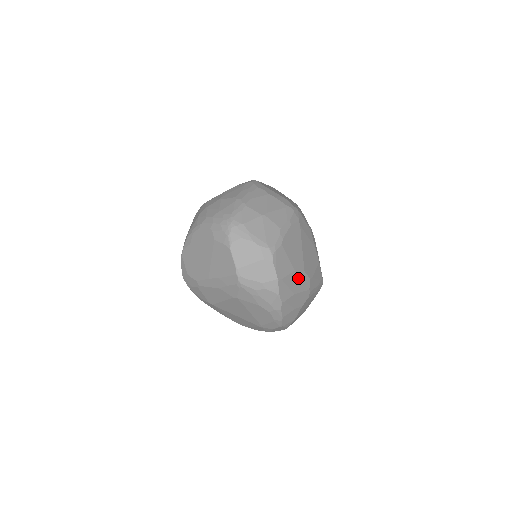
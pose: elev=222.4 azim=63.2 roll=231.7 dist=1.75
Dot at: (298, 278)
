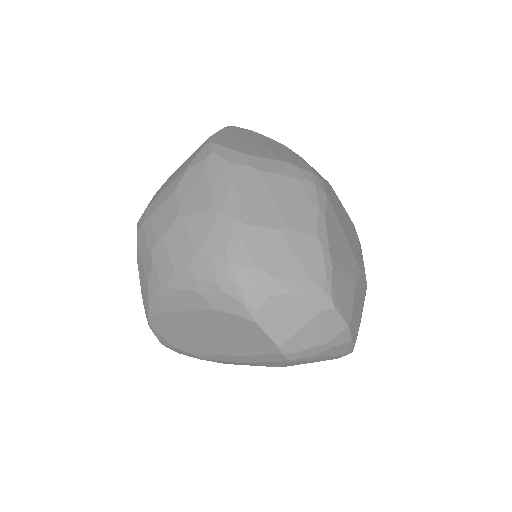
Dot at: (359, 289)
